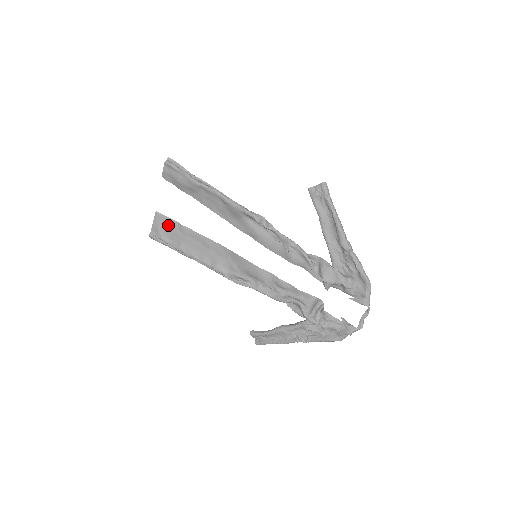
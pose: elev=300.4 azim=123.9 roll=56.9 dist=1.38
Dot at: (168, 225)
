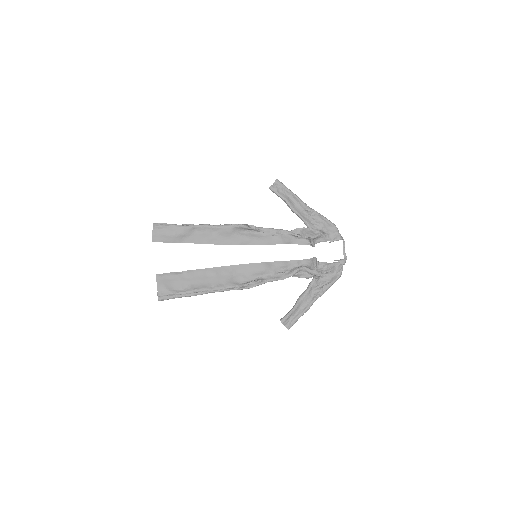
Dot at: (172, 279)
